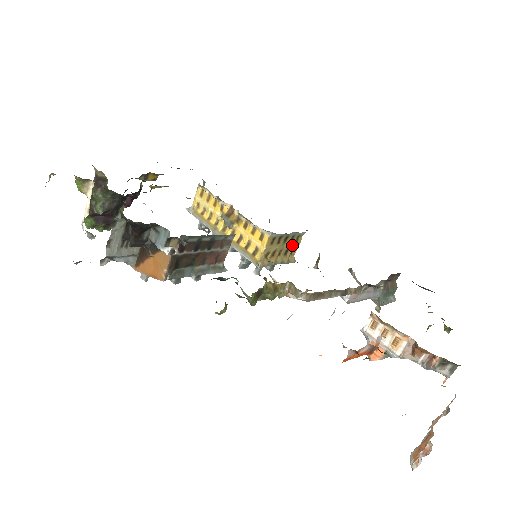
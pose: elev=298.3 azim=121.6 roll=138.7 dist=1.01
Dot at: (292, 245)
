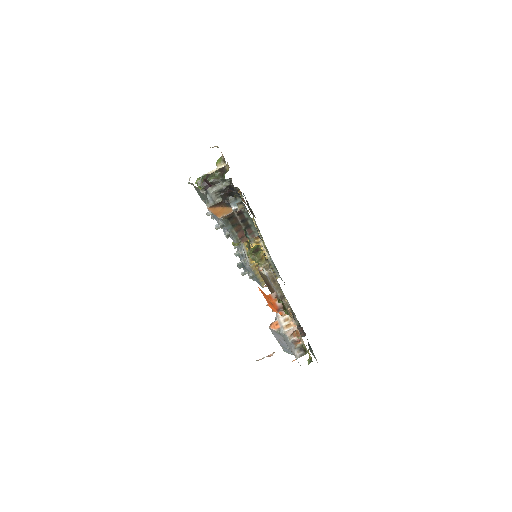
Dot at: occluded
